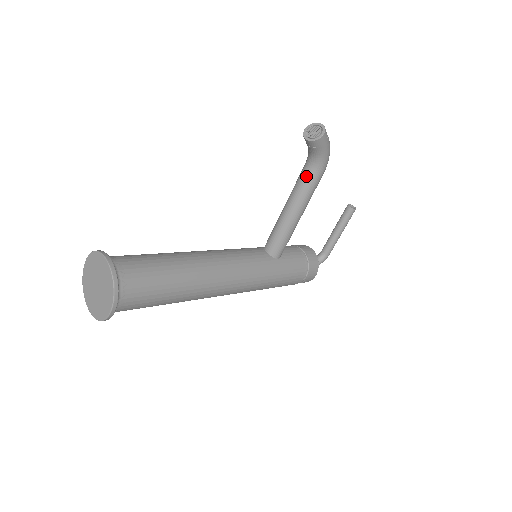
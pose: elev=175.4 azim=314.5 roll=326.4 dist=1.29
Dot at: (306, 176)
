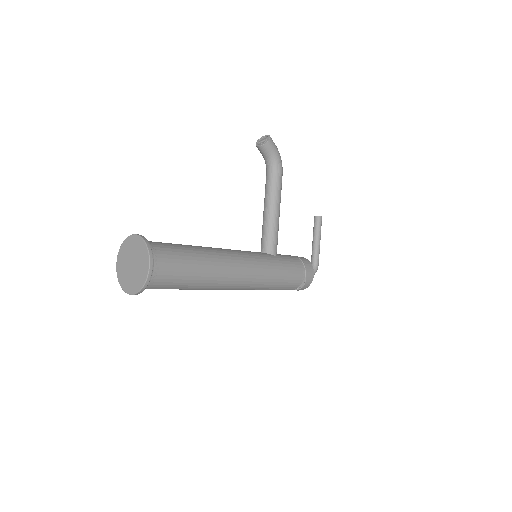
Dot at: (270, 178)
